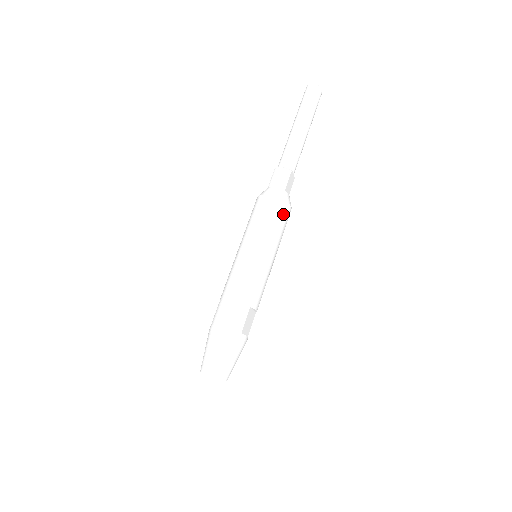
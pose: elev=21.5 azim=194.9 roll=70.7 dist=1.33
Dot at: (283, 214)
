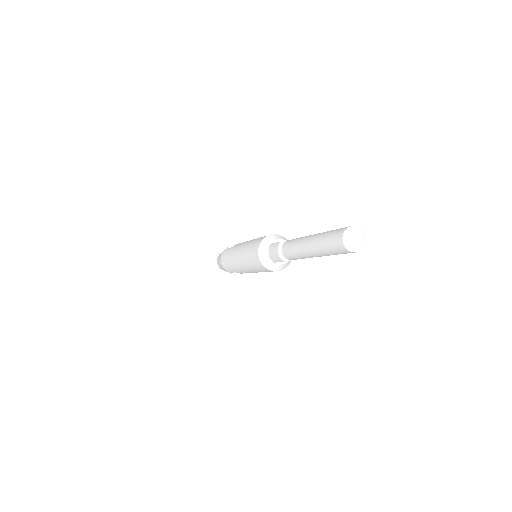
Dot at: (265, 270)
